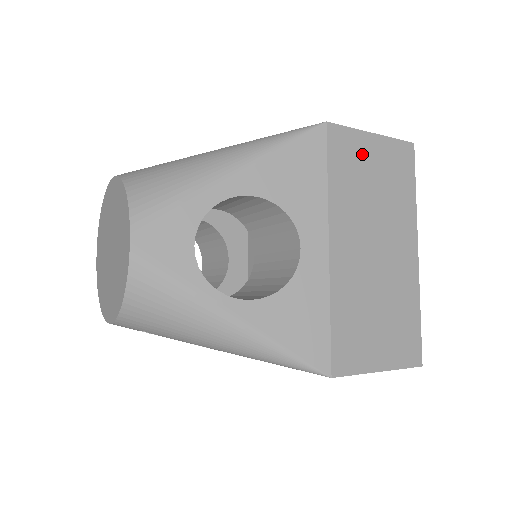
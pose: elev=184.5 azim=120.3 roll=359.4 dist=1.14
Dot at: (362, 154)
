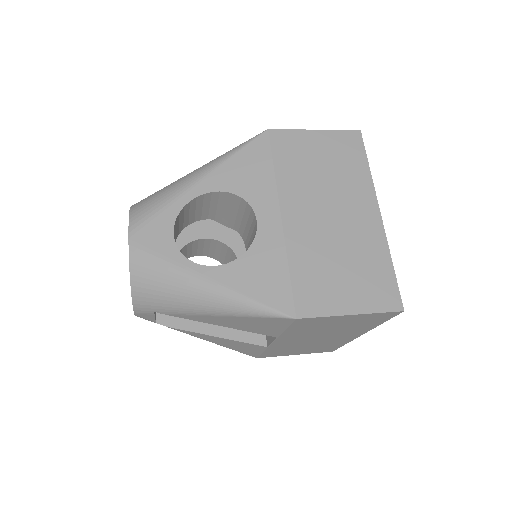
Dot at: (306, 146)
